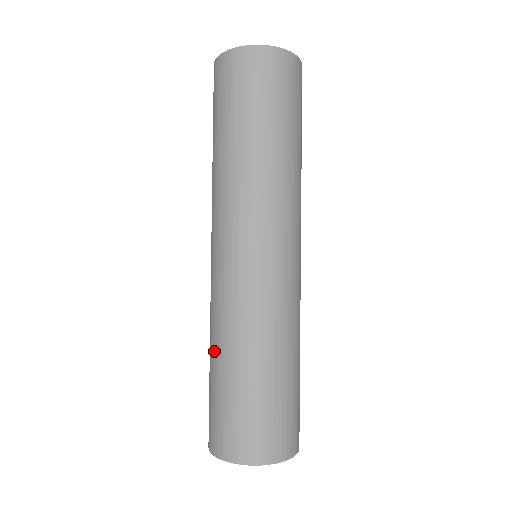
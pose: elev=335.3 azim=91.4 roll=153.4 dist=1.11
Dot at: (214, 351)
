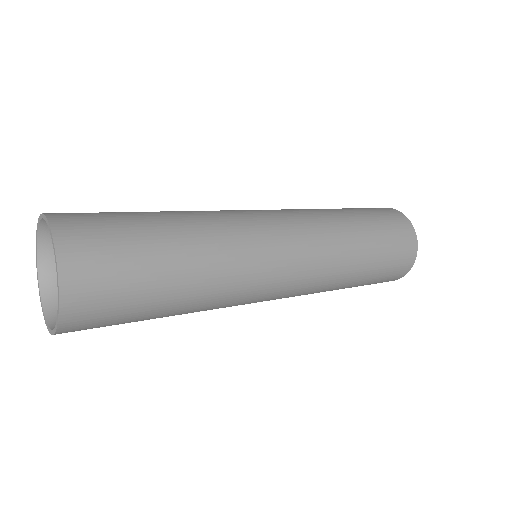
Dot at: occluded
